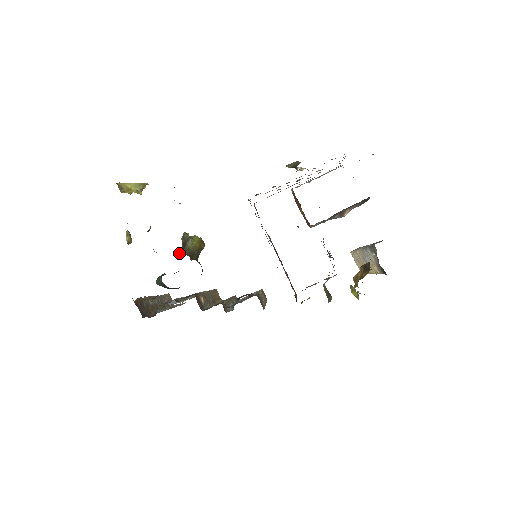
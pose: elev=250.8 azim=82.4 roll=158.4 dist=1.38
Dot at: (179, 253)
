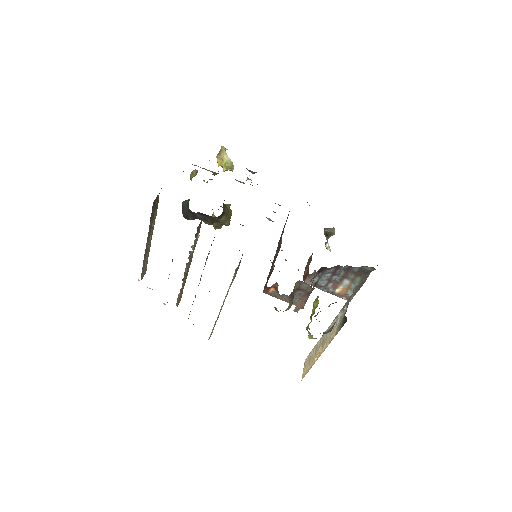
Dot at: occluded
